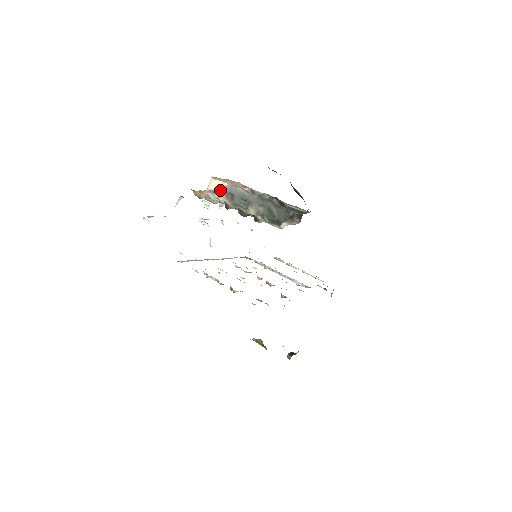
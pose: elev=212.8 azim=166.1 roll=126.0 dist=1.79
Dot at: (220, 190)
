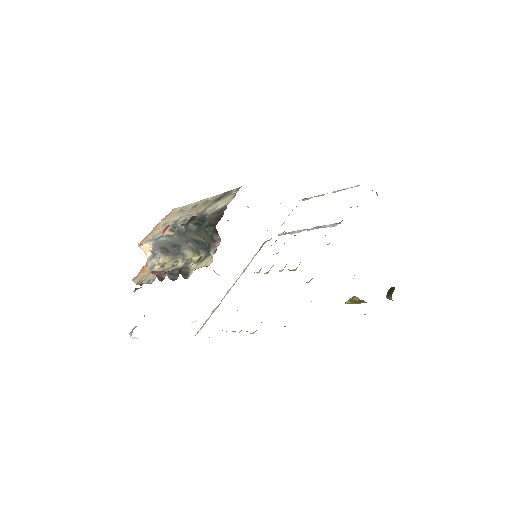
Dot at: (155, 250)
